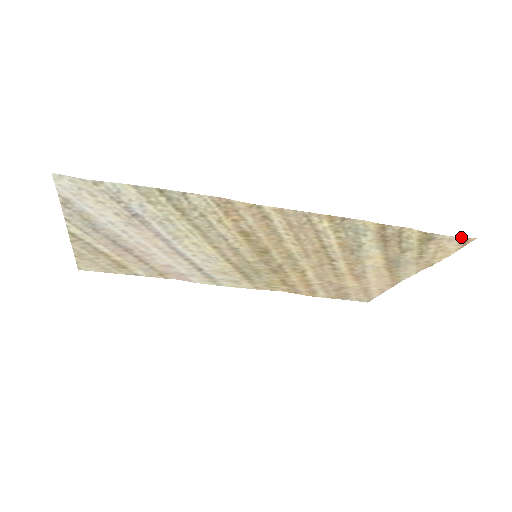
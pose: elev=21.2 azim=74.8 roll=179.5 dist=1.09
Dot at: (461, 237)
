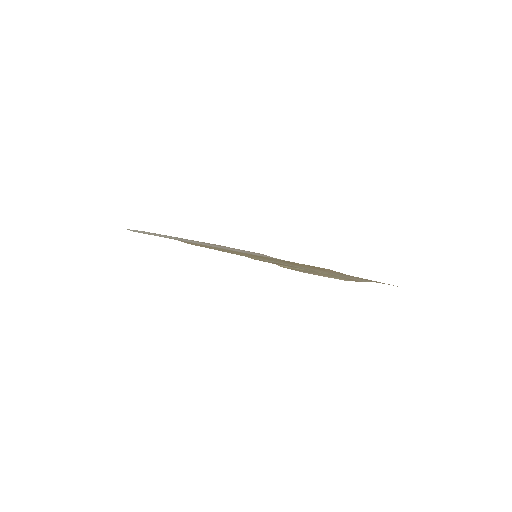
Dot at: (313, 274)
